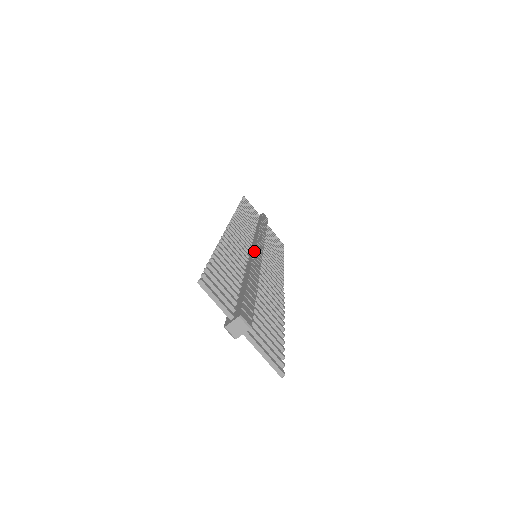
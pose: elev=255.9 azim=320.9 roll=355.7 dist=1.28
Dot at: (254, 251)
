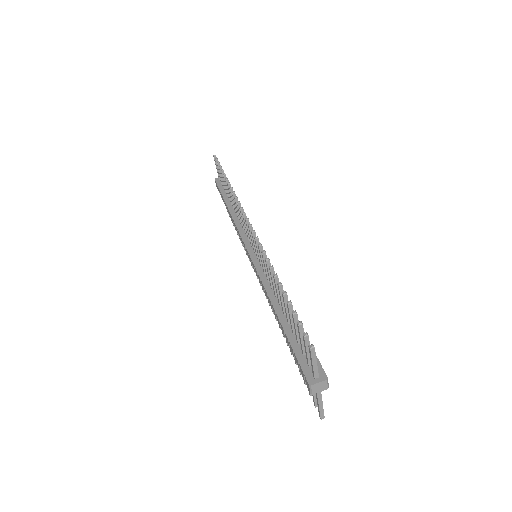
Dot at: occluded
